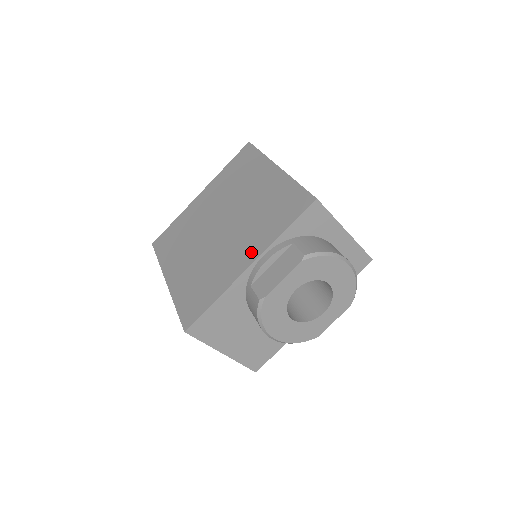
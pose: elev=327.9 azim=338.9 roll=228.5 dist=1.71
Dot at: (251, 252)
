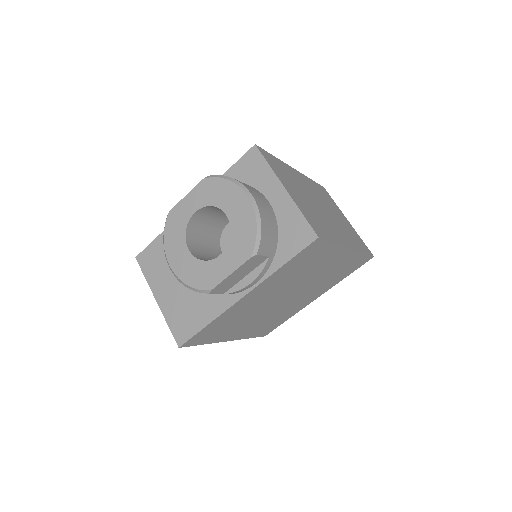
Dot at: occluded
